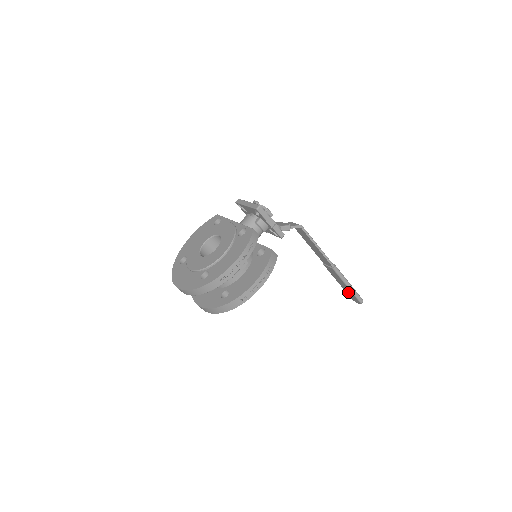
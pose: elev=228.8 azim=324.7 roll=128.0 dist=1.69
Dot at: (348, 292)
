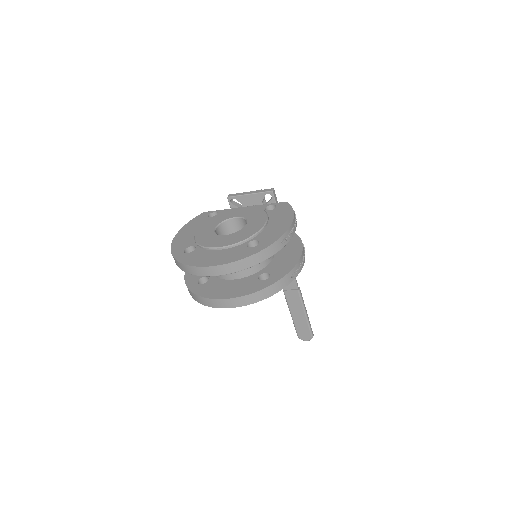
Dot at: (300, 326)
